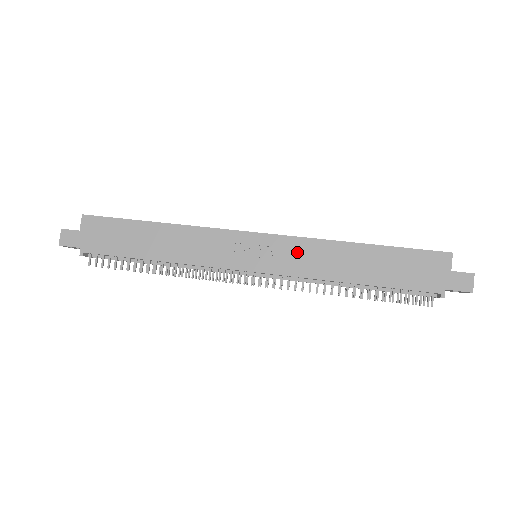
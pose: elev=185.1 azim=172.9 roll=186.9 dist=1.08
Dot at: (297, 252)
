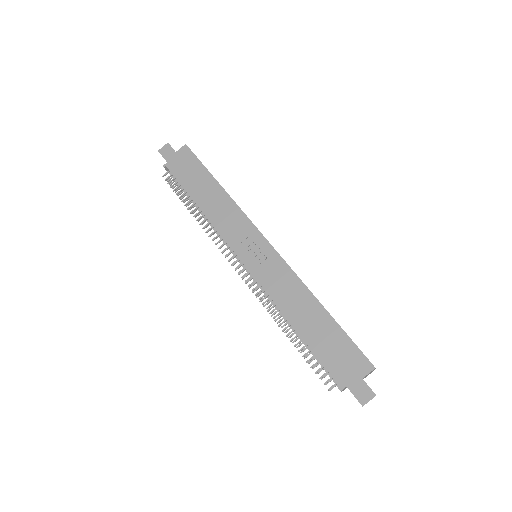
Dot at: (279, 274)
